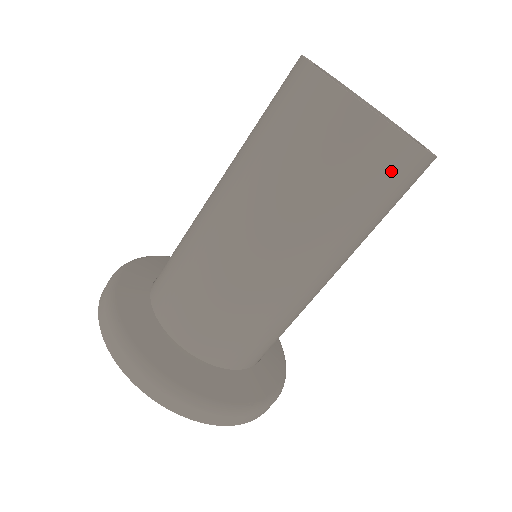
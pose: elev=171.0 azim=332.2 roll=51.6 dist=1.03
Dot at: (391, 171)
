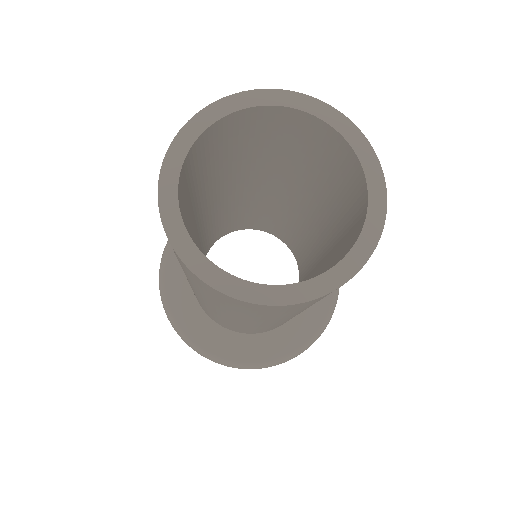
Dot at: (206, 288)
